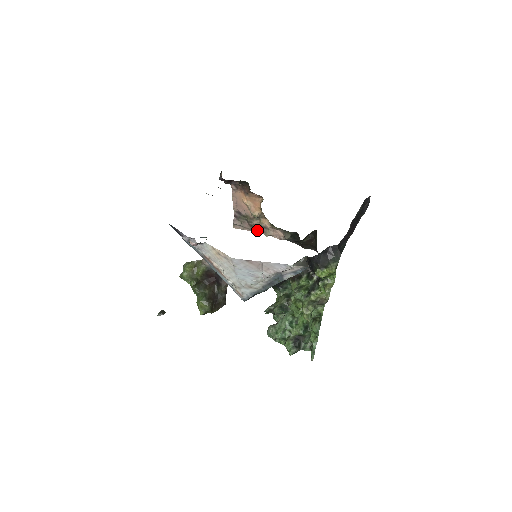
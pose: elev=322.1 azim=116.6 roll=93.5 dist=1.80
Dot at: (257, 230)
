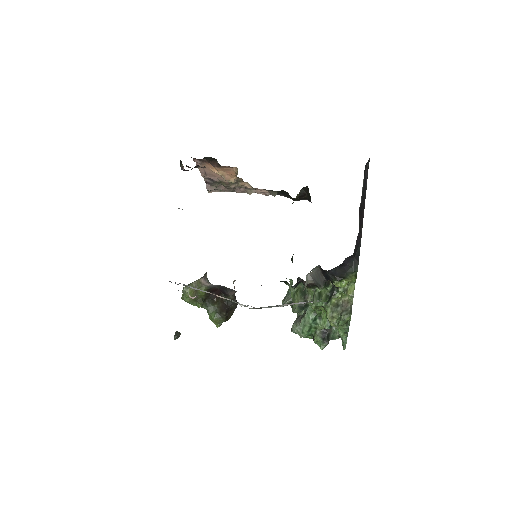
Dot at: (236, 190)
